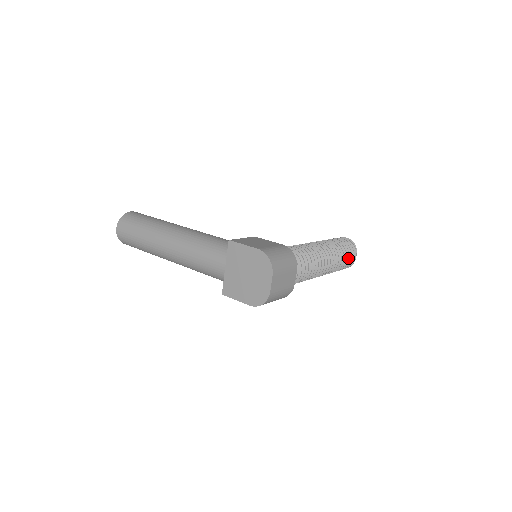
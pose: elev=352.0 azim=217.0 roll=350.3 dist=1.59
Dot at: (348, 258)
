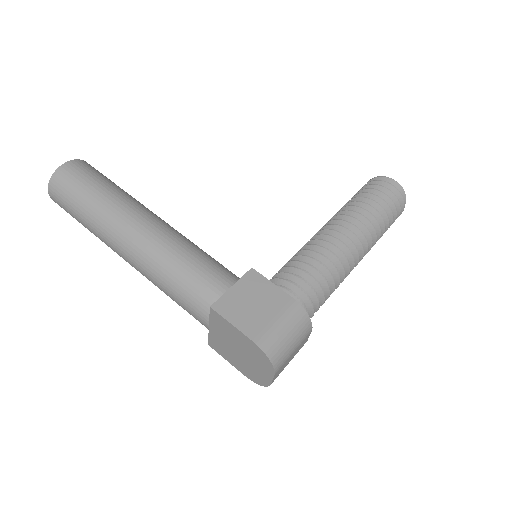
Dot at: (391, 224)
